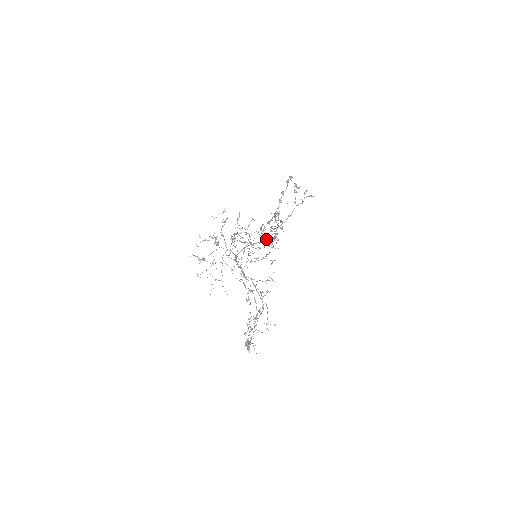
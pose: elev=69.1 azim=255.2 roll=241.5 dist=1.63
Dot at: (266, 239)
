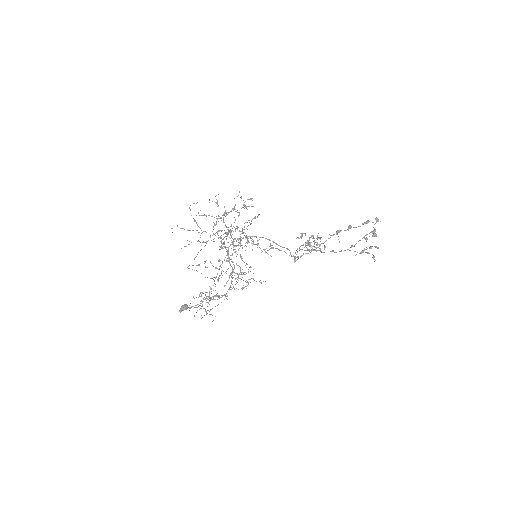
Dot at: occluded
